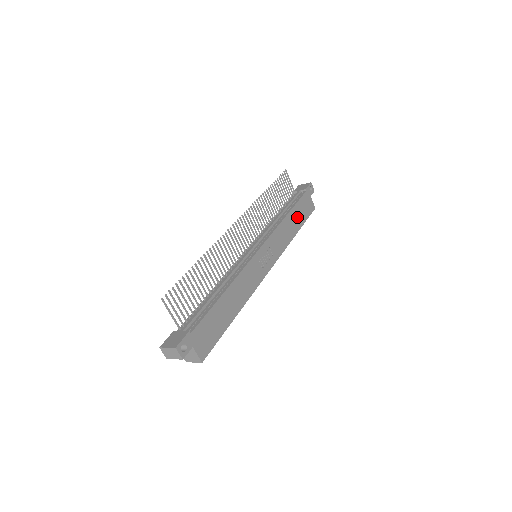
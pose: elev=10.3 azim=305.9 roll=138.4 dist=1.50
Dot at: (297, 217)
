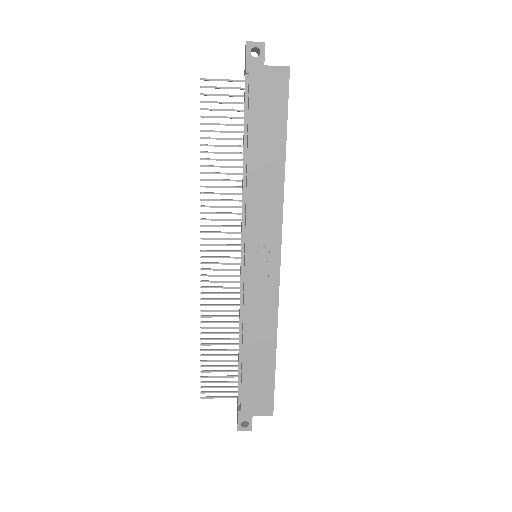
Dot at: (267, 139)
